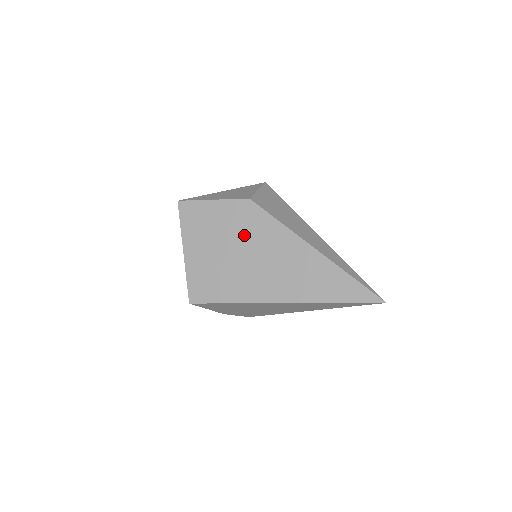
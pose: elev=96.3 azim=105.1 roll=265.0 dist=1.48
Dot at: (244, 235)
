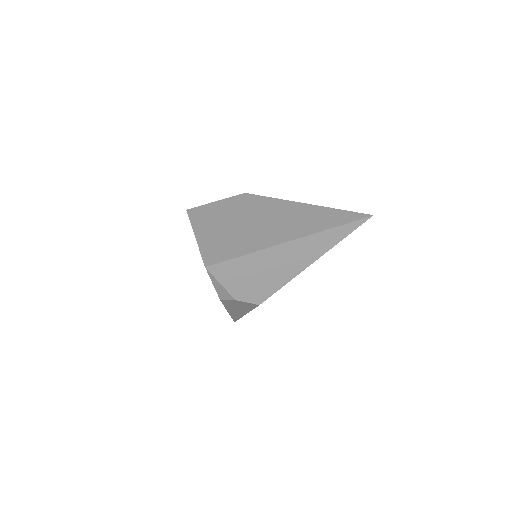
Dot at: (245, 212)
